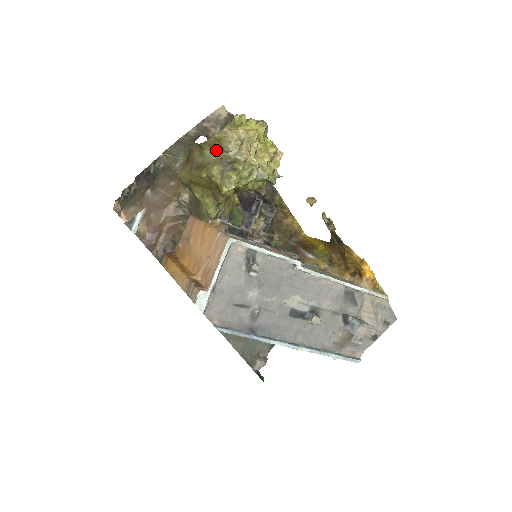
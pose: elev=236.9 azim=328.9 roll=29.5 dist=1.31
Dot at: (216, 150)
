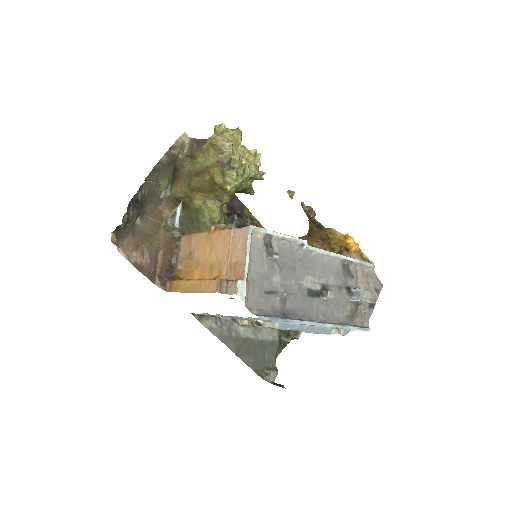
Dot at: (210, 155)
